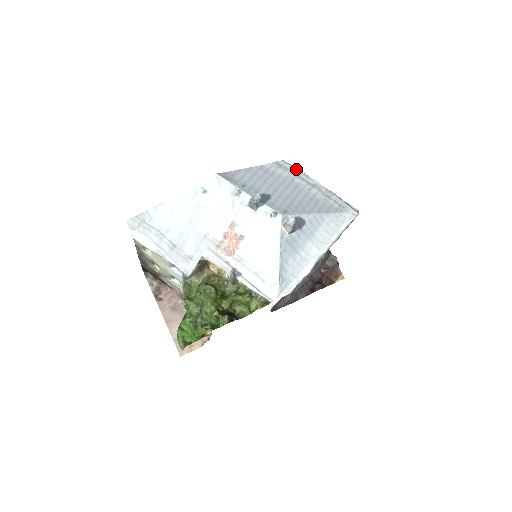
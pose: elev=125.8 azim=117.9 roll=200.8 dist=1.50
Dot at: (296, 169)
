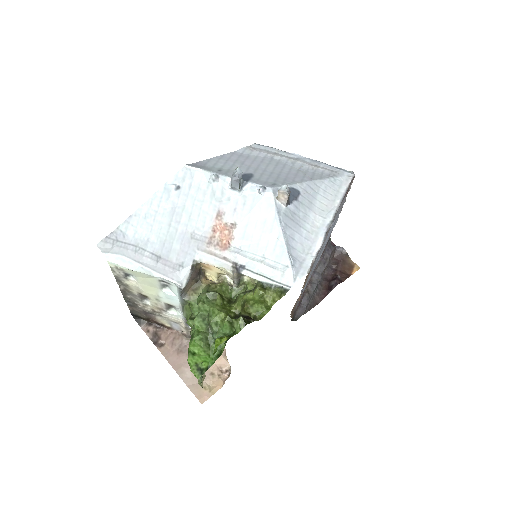
Dot at: (272, 148)
